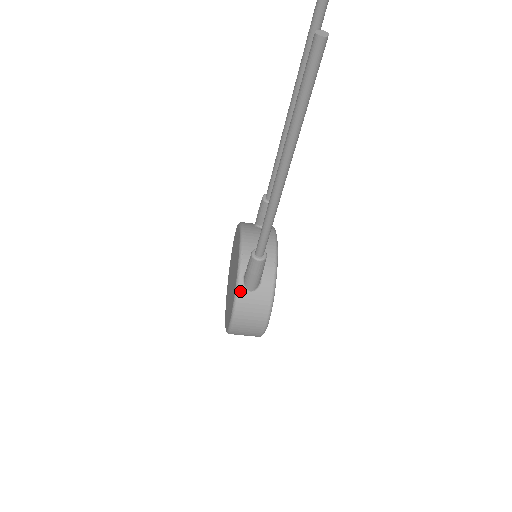
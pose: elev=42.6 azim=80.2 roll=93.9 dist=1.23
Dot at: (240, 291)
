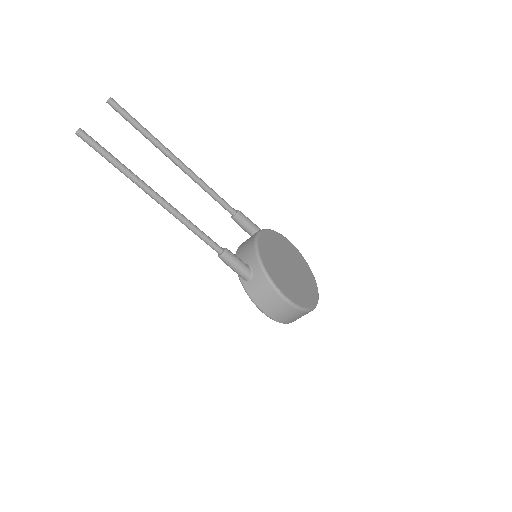
Dot at: (244, 285)
